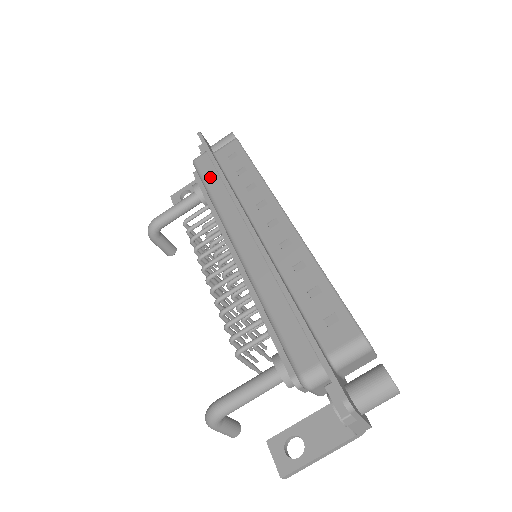
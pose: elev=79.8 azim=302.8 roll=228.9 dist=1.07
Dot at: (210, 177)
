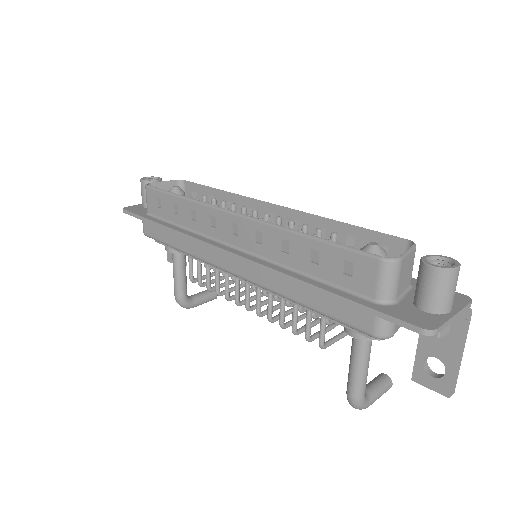
Dot at: (165, 237)
